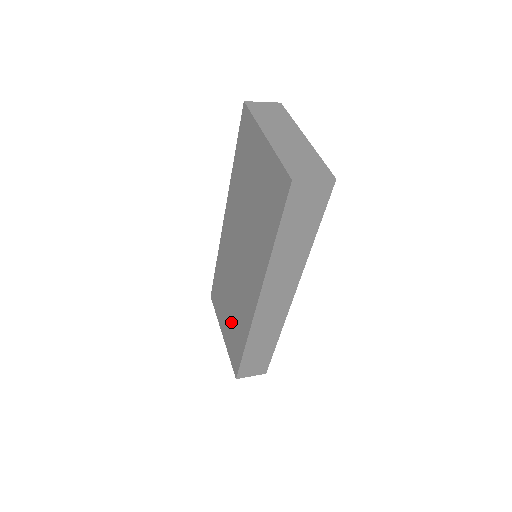
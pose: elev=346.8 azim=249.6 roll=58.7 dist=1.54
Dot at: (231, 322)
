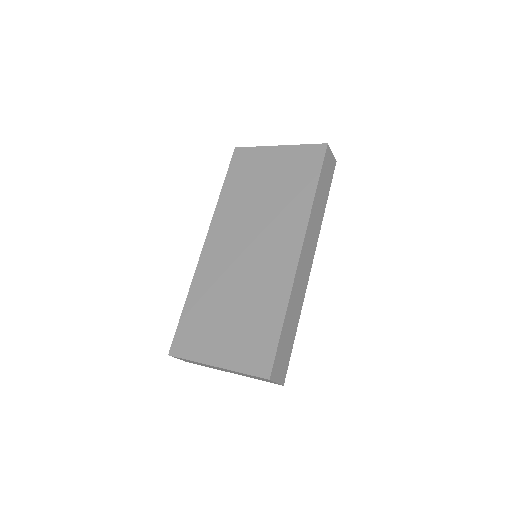
Dot at: (242, 325)
